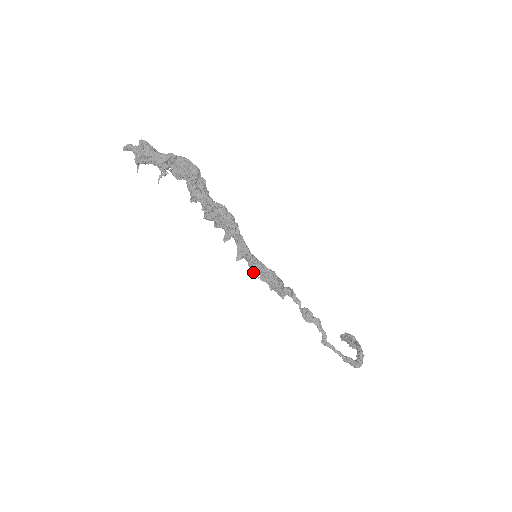
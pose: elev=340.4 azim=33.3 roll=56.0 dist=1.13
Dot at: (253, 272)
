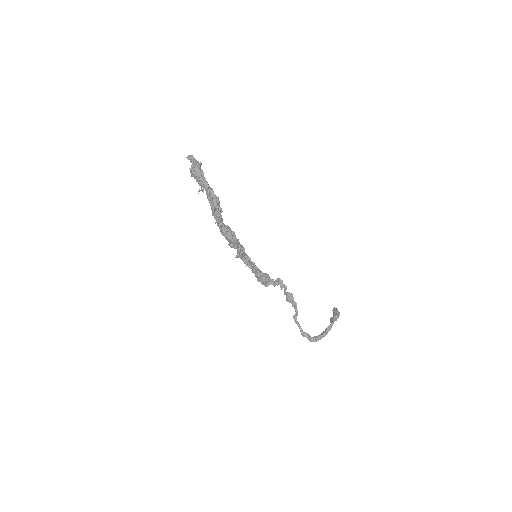
Dot at: (248, 266)
